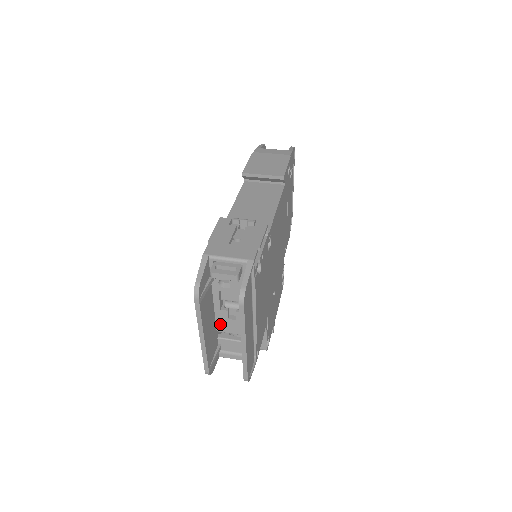
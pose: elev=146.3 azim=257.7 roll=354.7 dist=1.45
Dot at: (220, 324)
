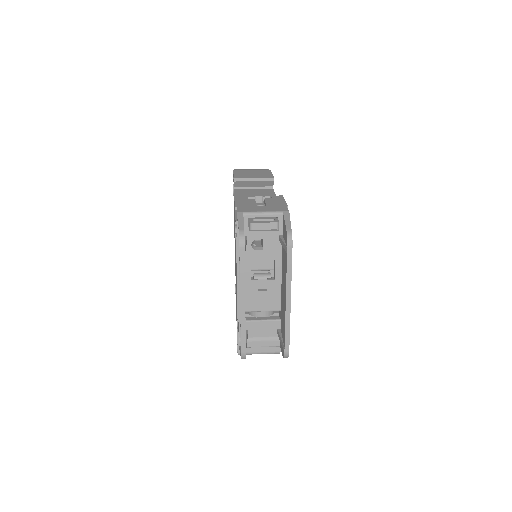
Dot at: (249, 301)
